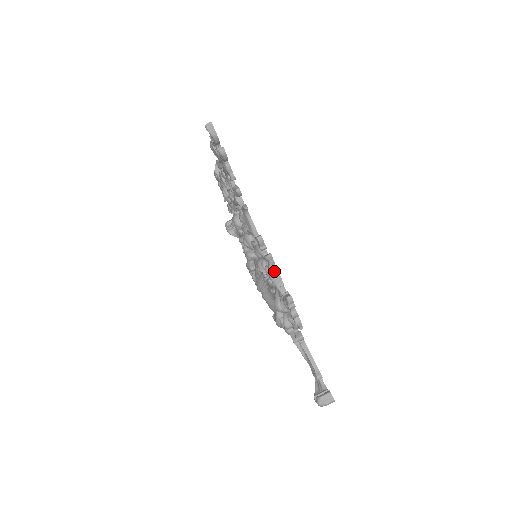
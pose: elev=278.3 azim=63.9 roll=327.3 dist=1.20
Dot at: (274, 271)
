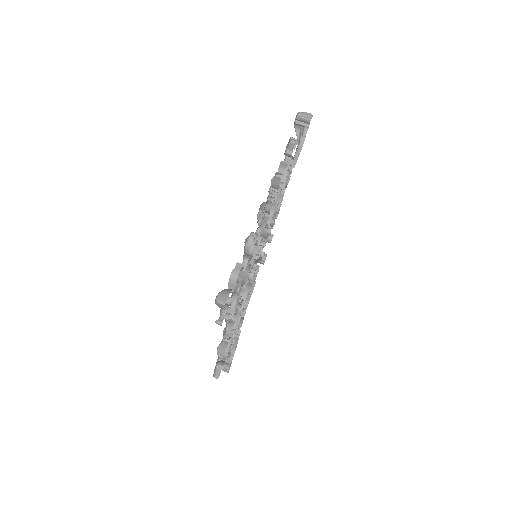
Dot at: occluded
